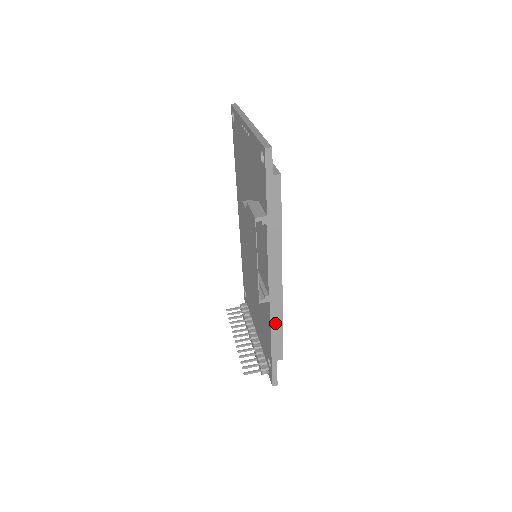
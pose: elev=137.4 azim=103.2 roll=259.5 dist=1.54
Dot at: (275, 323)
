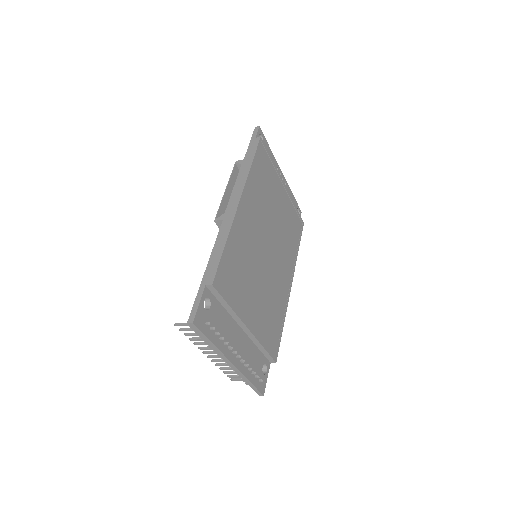
Dot at: (220, 241)
